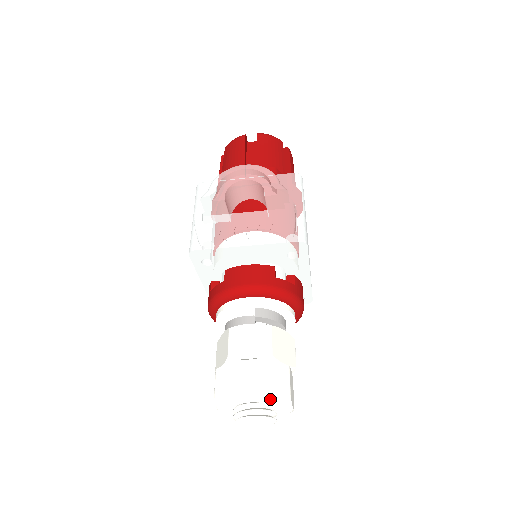
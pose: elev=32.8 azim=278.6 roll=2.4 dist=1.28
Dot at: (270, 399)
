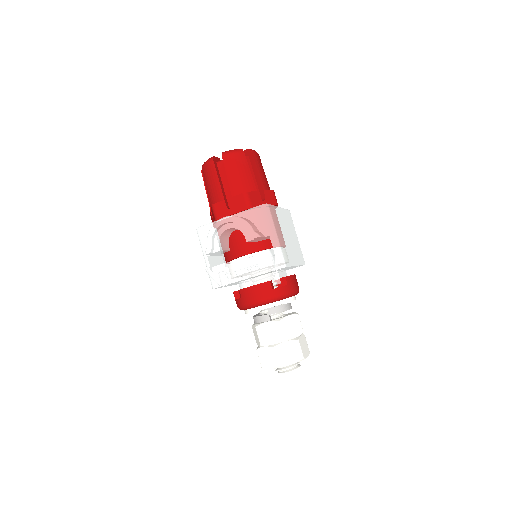
Dot at: occluded
